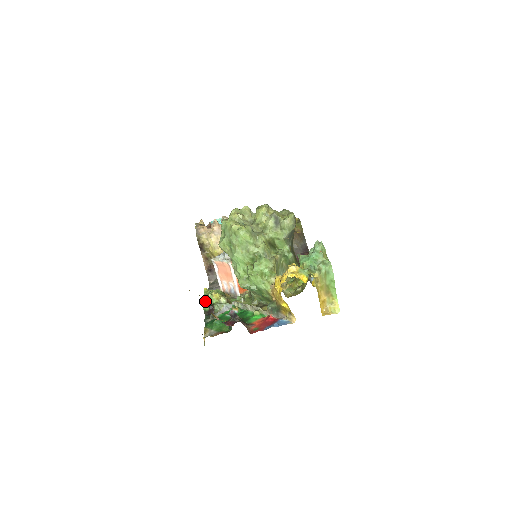
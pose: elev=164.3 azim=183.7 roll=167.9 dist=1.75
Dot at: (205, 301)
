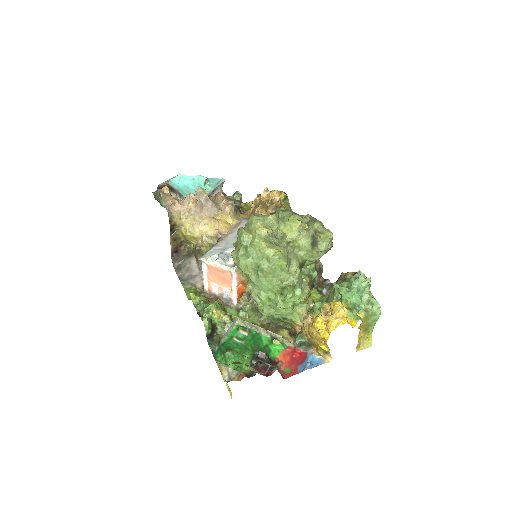
Dot at: (208, 323)
